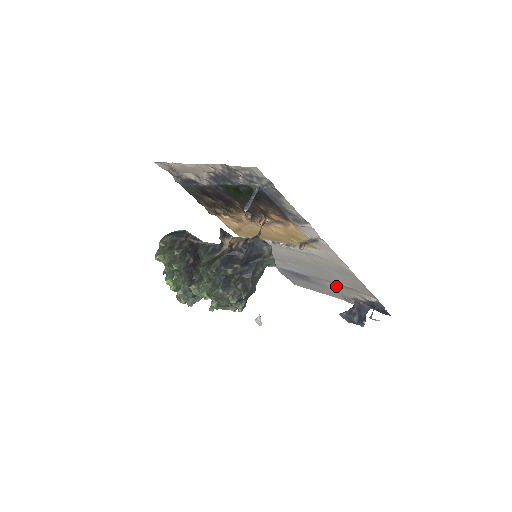
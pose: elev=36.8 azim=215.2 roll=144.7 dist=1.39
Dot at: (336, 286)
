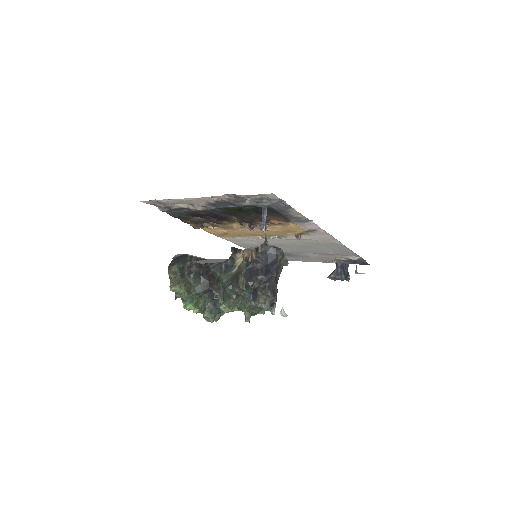
Dot at: (319, 255)
